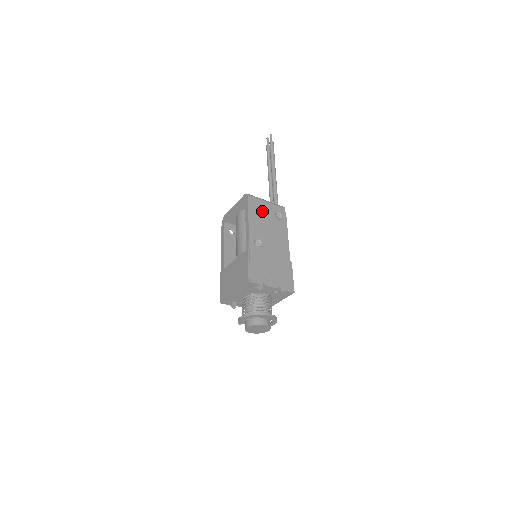
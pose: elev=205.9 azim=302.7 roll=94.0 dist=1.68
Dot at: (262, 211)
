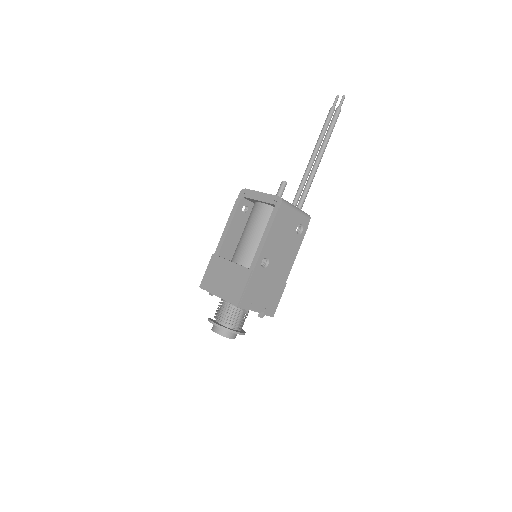
Dot at: (286, 223)
